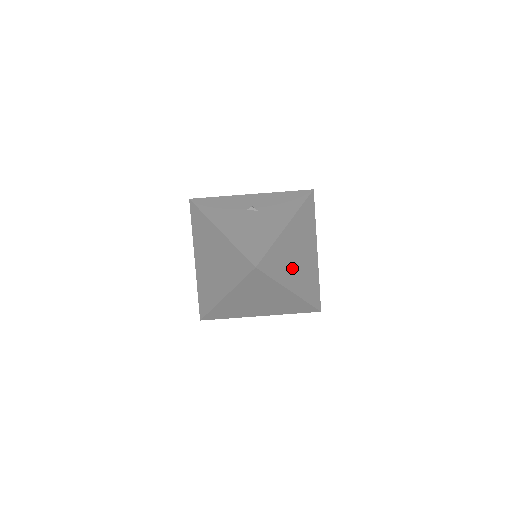
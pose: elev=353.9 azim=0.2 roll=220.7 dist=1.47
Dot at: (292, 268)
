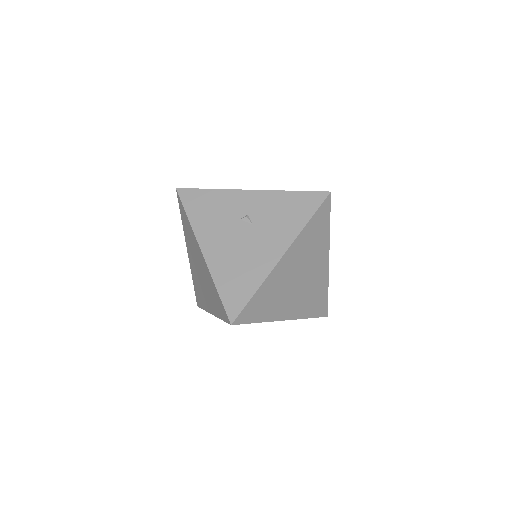
Dot at: (287, 297)
